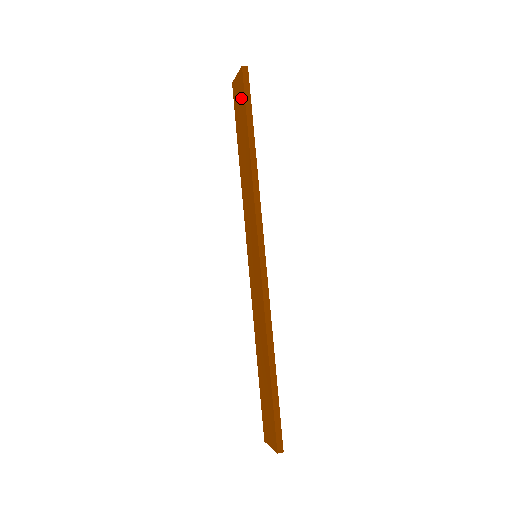
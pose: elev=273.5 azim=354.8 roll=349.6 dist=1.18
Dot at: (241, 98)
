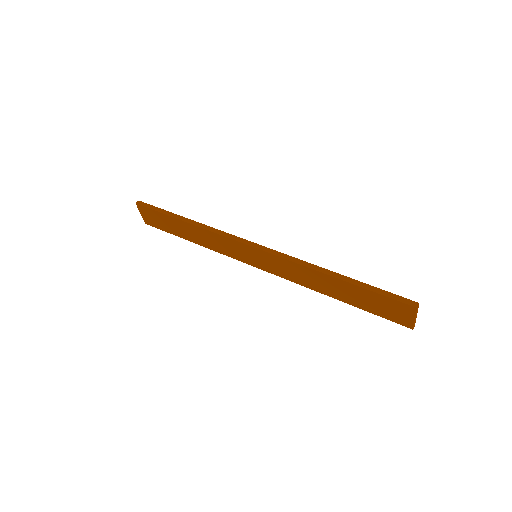
Dot at: (153, 215)
